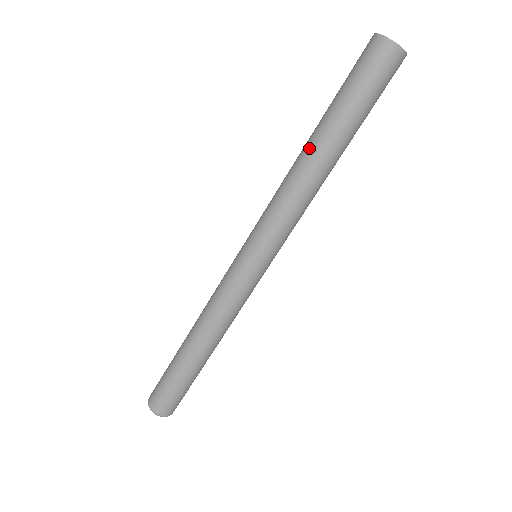
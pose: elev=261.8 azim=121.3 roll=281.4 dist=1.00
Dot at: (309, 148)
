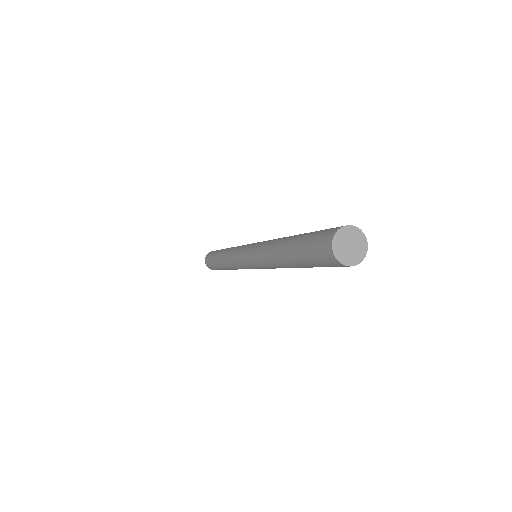
Dot at: (280, 257)
